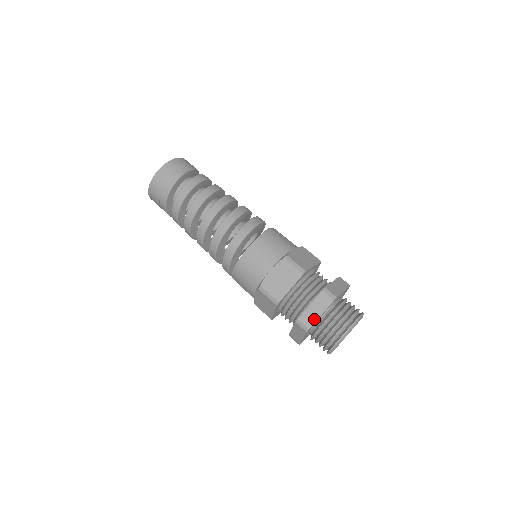
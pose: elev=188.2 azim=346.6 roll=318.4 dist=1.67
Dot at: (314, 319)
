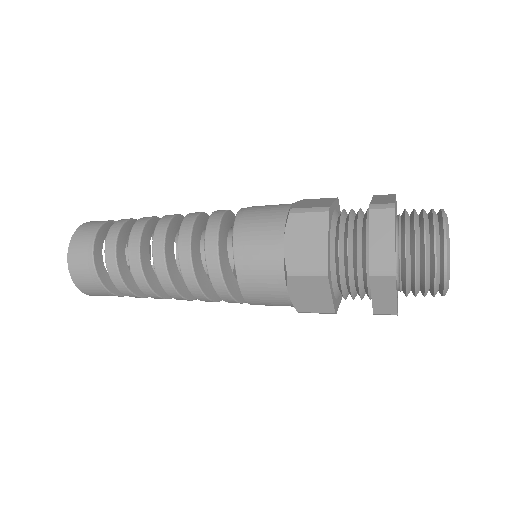
Dot at: (392, 304)
